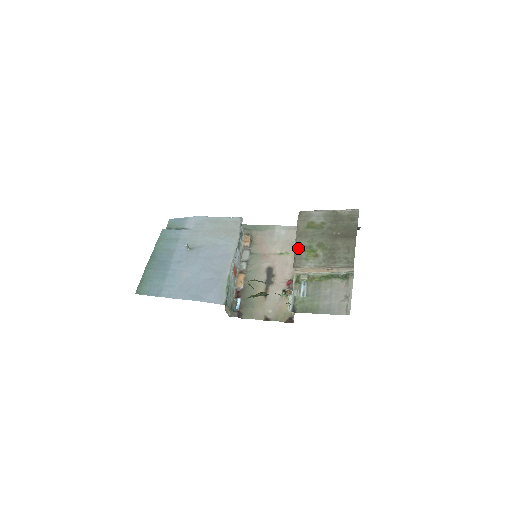
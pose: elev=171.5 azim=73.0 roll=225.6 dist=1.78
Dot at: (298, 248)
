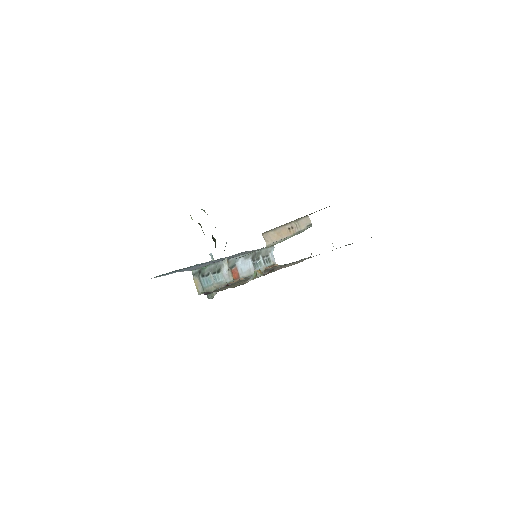
Dot at: (279, 226)
